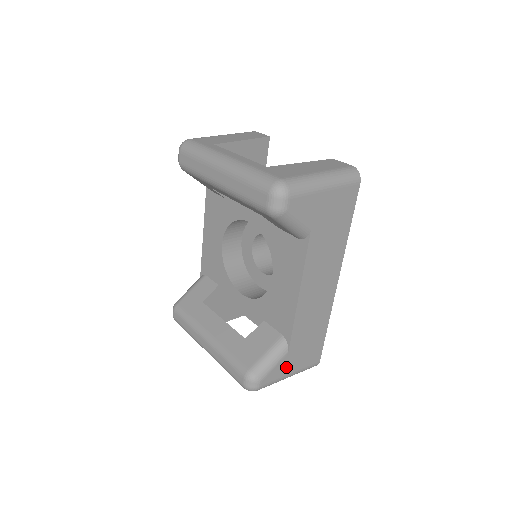
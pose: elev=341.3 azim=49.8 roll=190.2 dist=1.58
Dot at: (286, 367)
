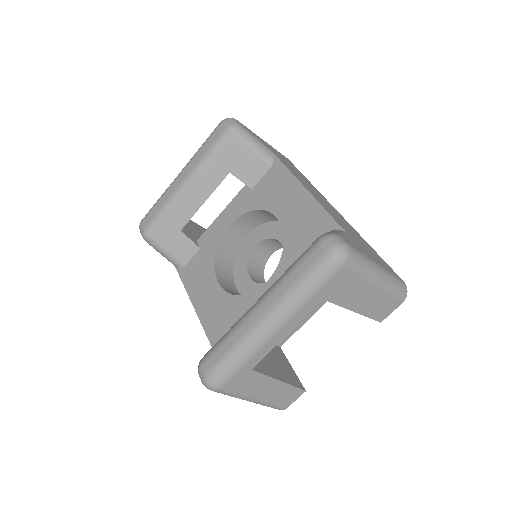
Dot at: occluded
